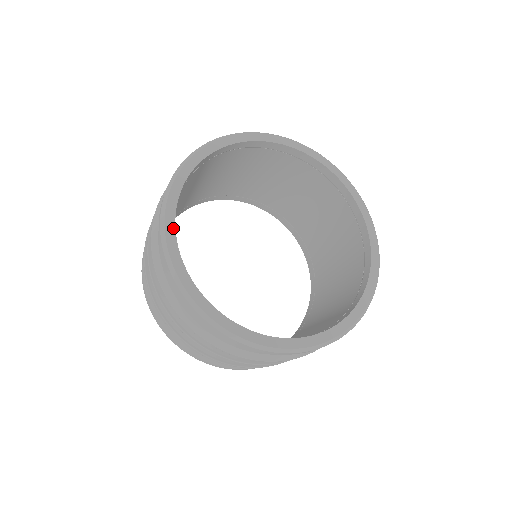
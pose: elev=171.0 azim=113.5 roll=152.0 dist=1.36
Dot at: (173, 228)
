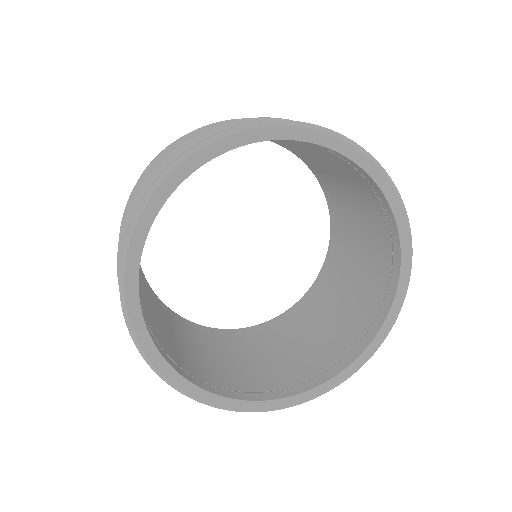
Dot at: (138, 308)
